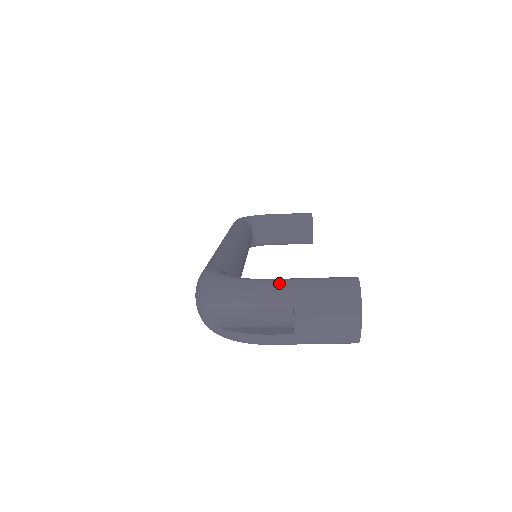
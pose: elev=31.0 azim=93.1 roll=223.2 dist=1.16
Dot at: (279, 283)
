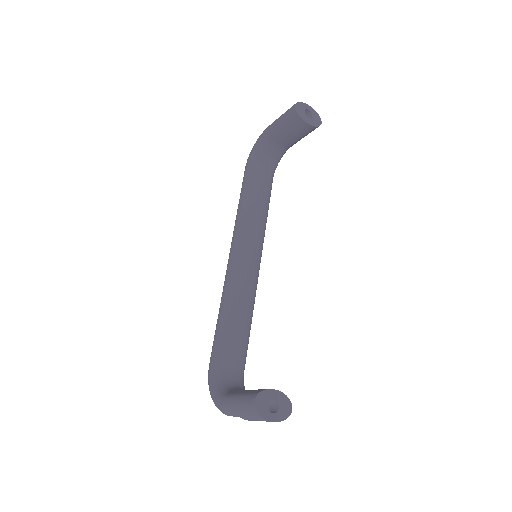
Dot at: (226, 407)
